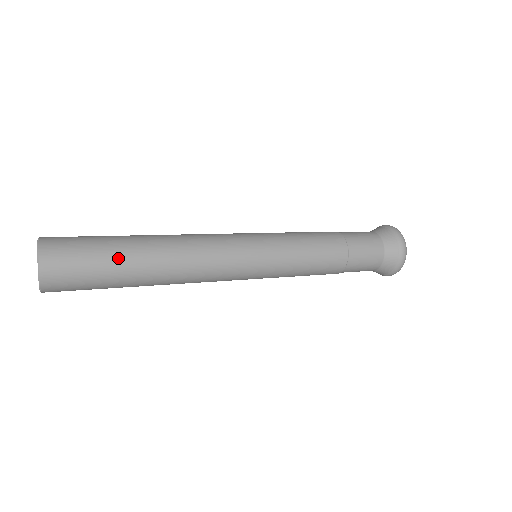
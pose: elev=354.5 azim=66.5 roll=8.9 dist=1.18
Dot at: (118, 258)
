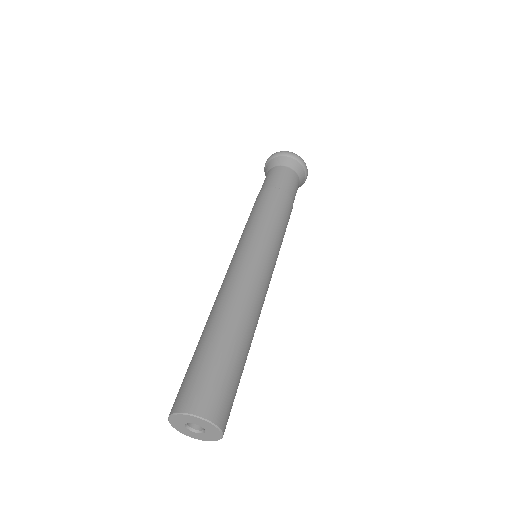
Dot at: occluded
